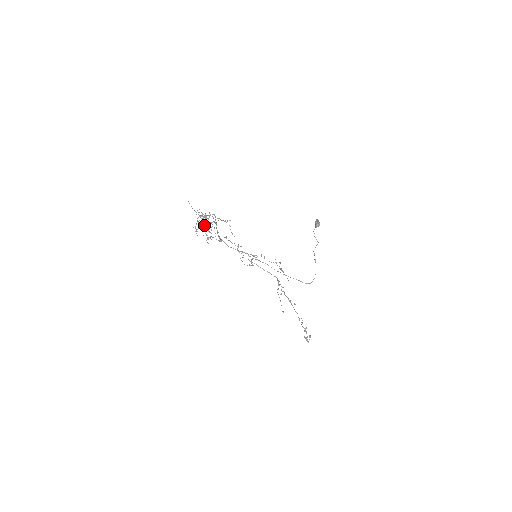
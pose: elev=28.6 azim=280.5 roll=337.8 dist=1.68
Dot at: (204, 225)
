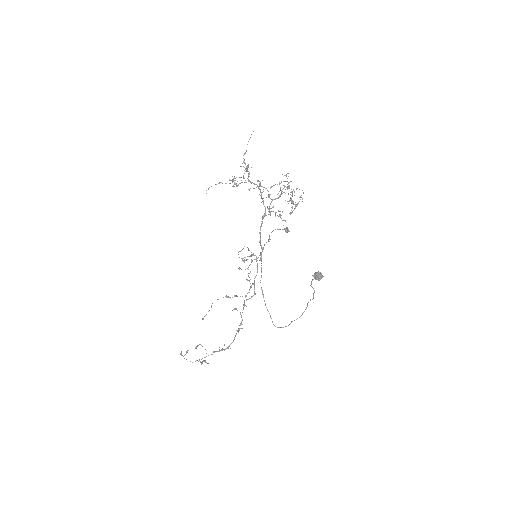
Dot at: occluded
